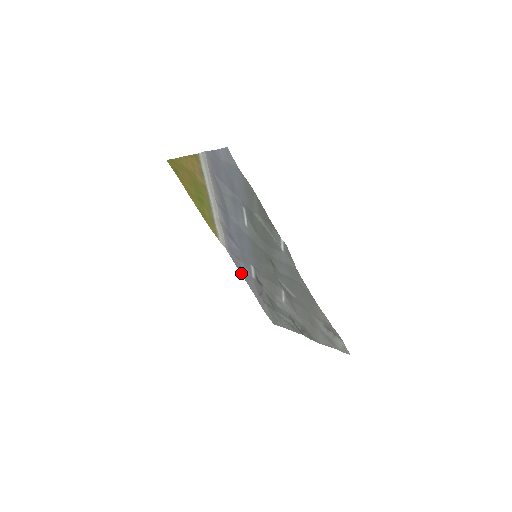
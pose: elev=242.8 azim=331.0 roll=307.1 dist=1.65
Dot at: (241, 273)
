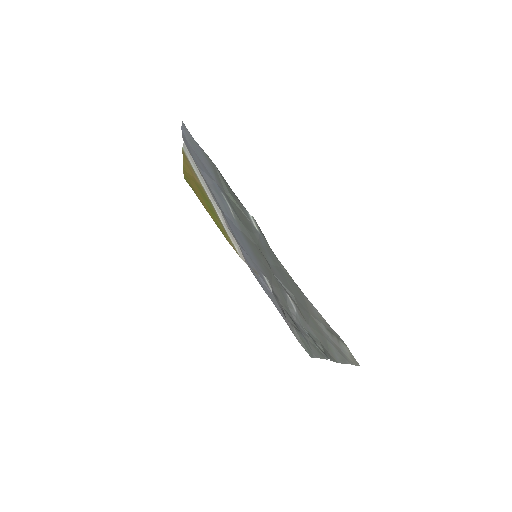
Dot at: (266, 292)
